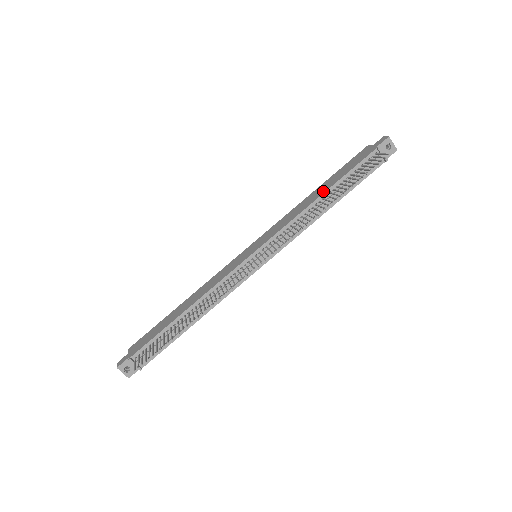
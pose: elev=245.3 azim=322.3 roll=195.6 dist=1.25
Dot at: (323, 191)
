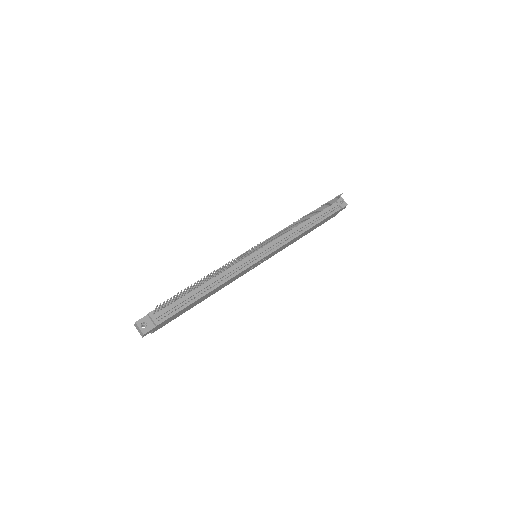
Dot at: occluded
